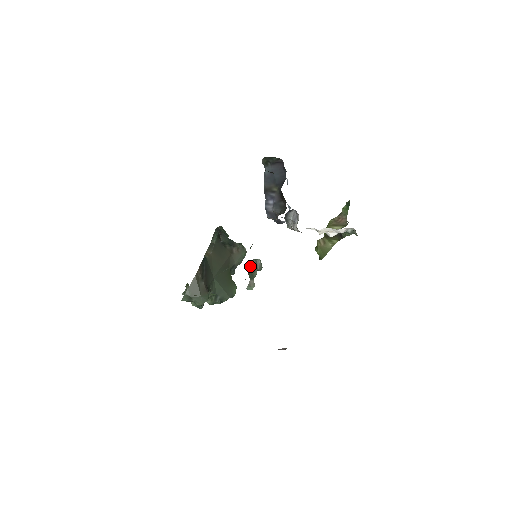
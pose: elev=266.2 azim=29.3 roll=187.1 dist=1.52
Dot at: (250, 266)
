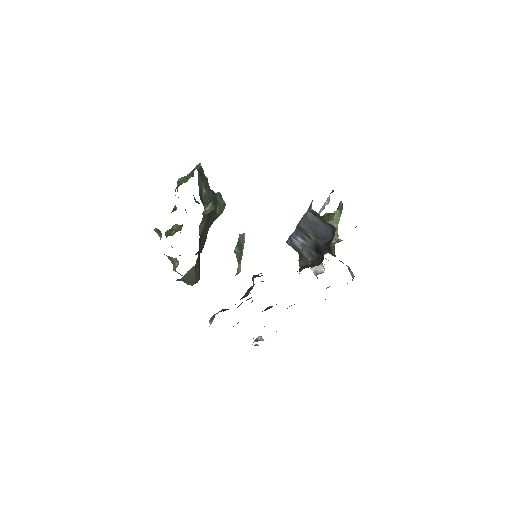
Dot at: (238, 246)
